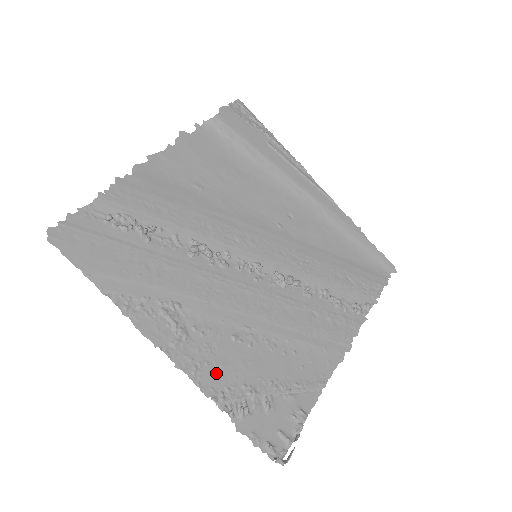
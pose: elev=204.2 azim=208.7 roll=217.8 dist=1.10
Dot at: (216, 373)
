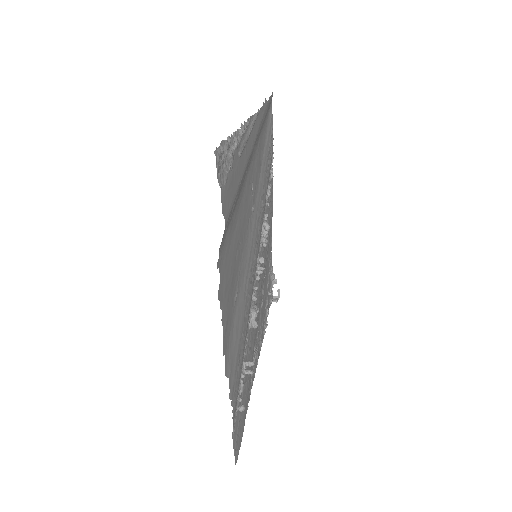
Dot at: occluded
